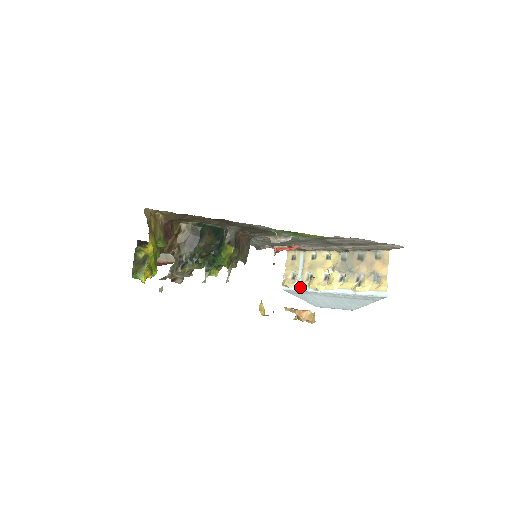
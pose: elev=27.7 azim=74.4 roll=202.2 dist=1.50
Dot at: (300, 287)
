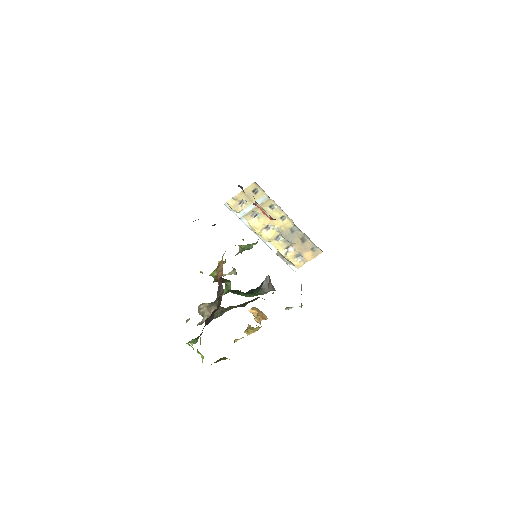
Dot at: (241, 217)
